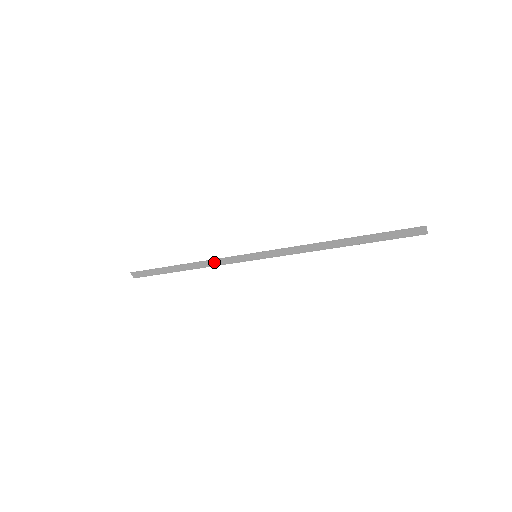
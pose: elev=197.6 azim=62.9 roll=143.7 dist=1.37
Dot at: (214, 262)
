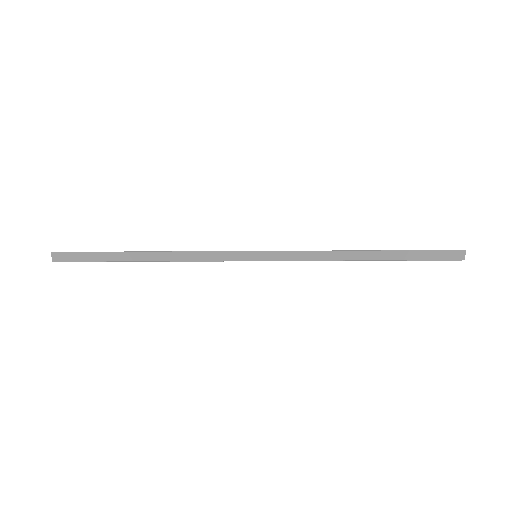
Dot at: (193, 256)
